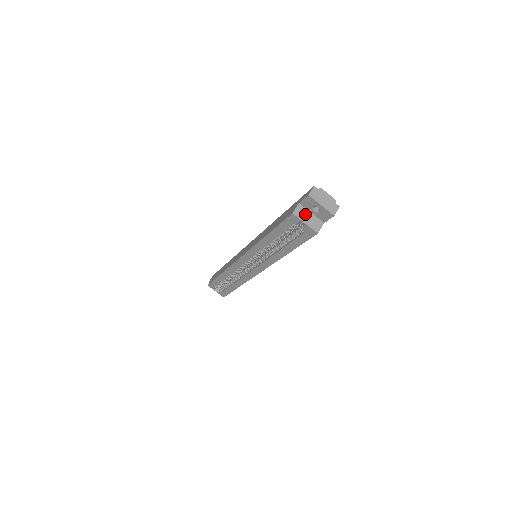
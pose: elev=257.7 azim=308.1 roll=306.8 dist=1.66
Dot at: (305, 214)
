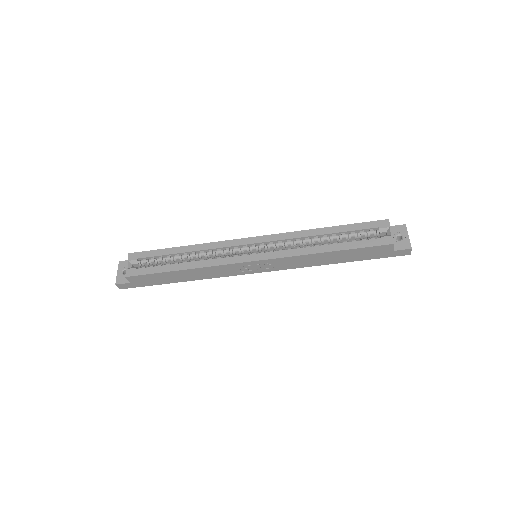
Dot at: occluded
